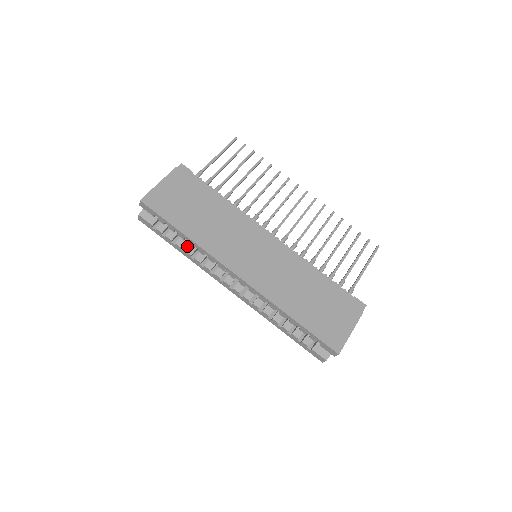
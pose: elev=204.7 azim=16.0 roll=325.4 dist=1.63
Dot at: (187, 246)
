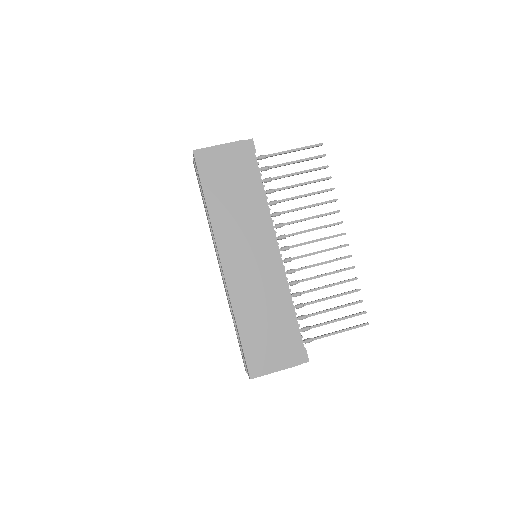
Dot at: occluded
